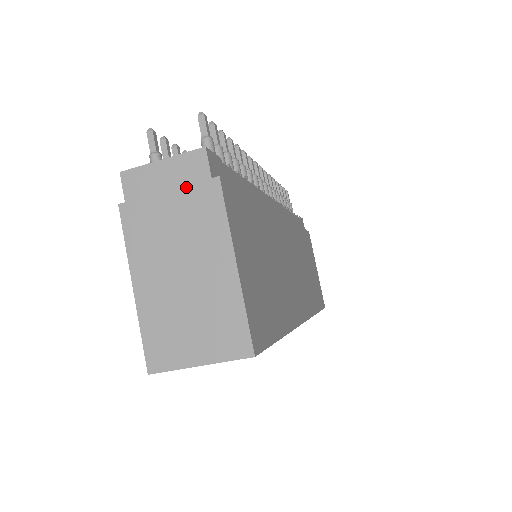
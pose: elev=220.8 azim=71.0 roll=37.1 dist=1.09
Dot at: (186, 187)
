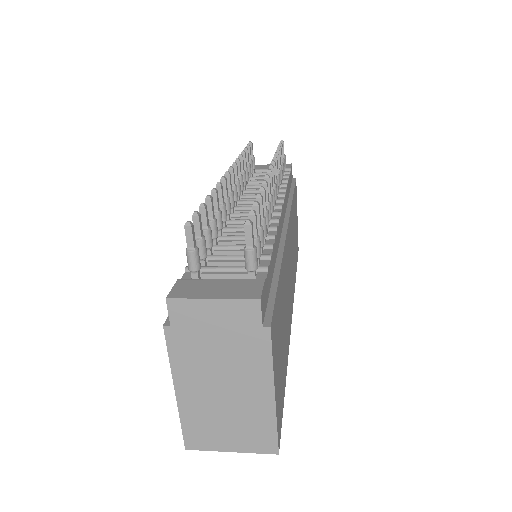
Dot at: (236, 328)
